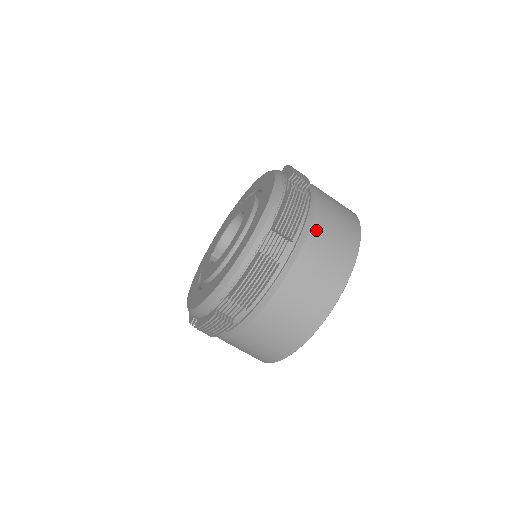
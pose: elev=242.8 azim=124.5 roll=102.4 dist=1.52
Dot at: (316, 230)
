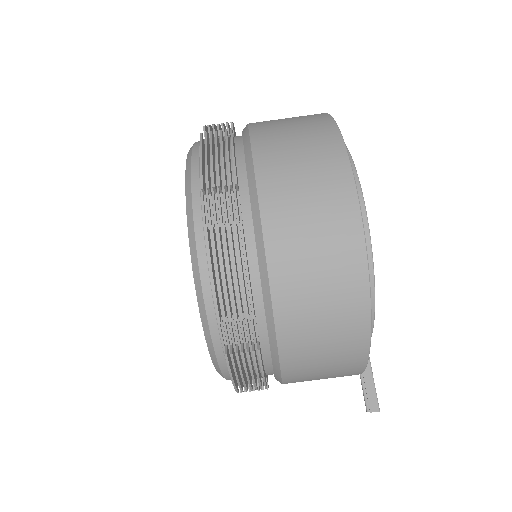
Dot at: occluded
